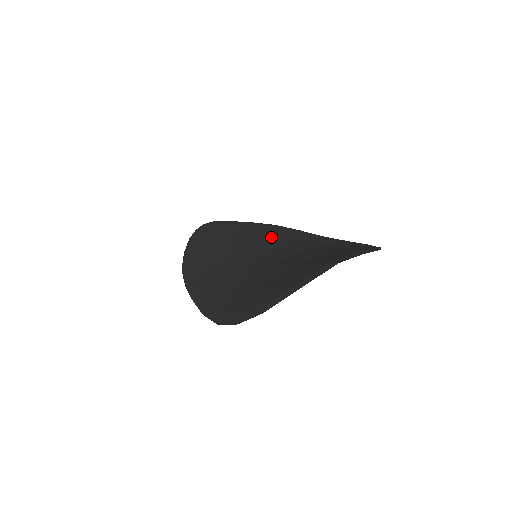
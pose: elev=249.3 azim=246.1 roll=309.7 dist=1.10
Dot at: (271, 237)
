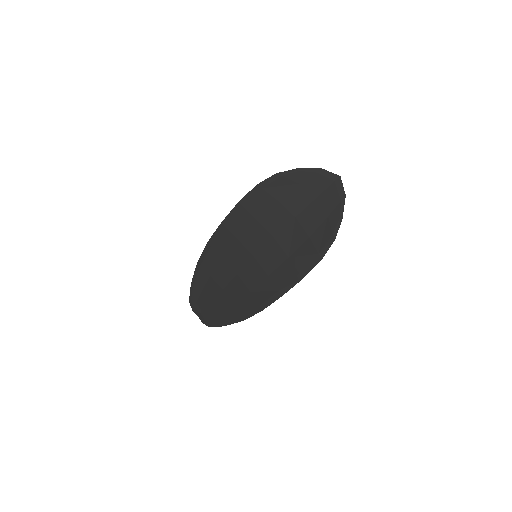
Dot at: (252, 292)
